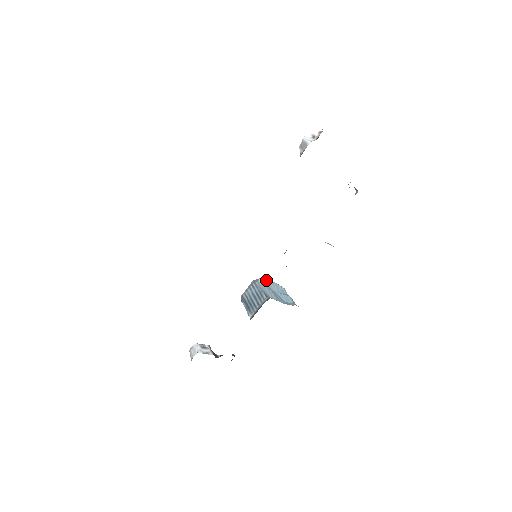
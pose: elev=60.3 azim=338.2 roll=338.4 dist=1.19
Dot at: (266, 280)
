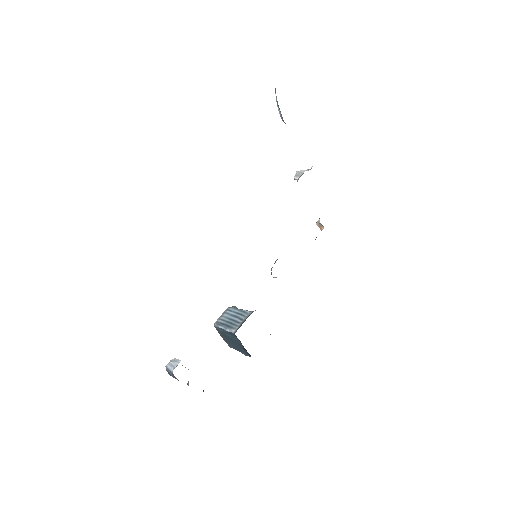
Dot at: occluded
